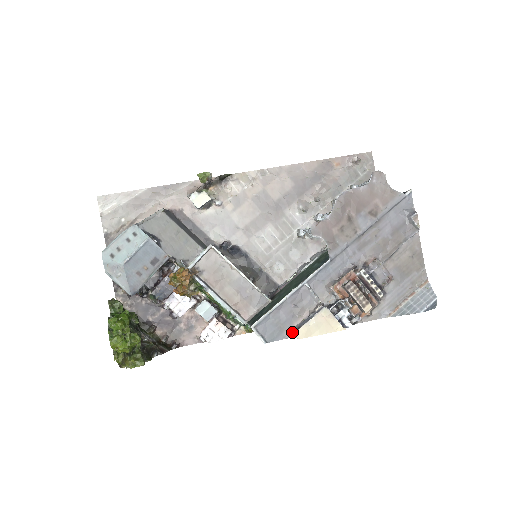
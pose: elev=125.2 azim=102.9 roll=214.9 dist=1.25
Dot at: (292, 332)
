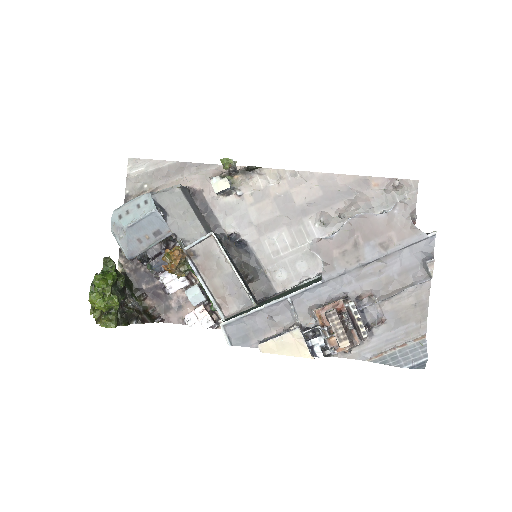
Dot at: occluded
